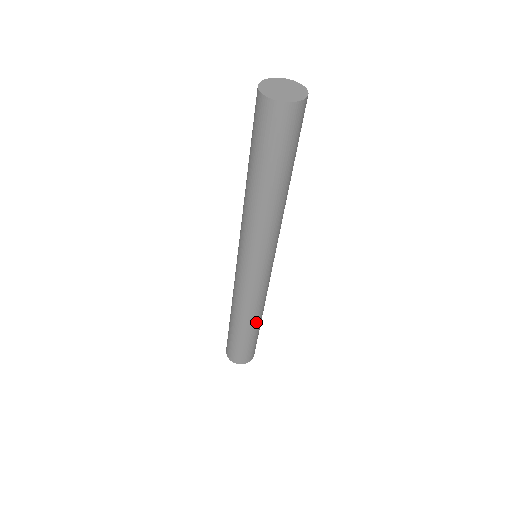
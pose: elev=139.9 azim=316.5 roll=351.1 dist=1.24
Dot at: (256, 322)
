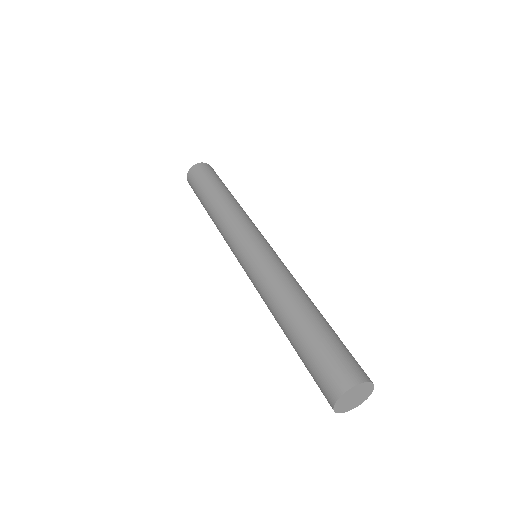
Dot at: (305, 304)
